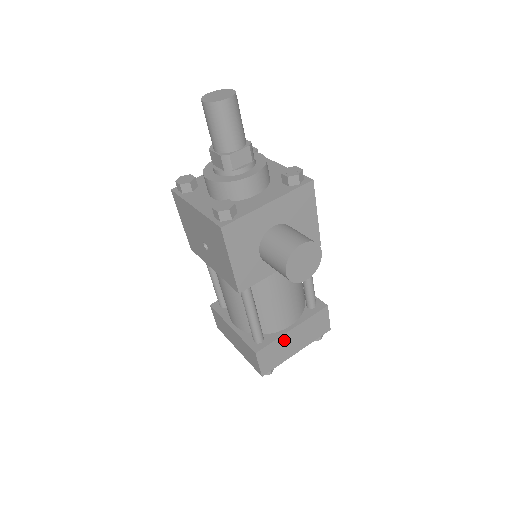
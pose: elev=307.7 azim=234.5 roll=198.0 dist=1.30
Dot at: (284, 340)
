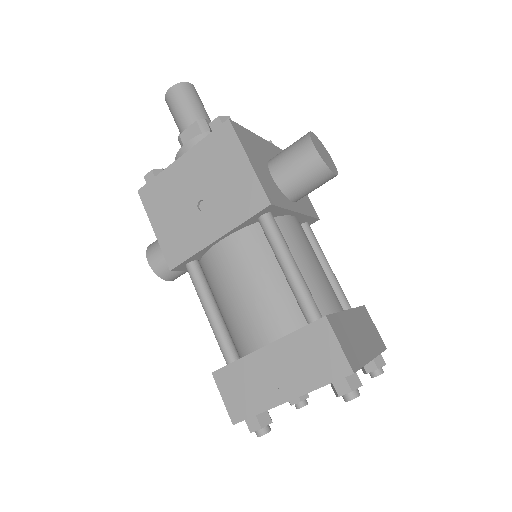
Dot at: (347, 322)
